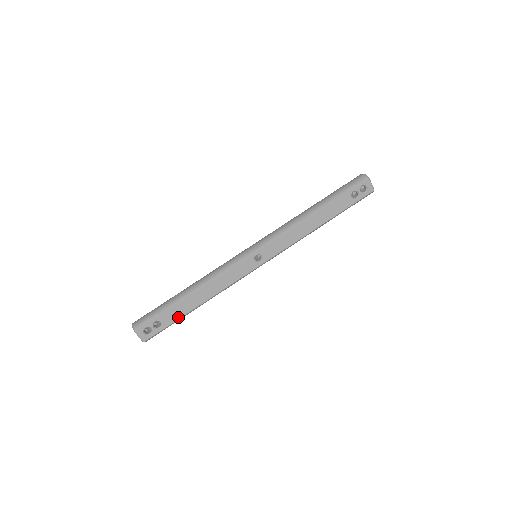
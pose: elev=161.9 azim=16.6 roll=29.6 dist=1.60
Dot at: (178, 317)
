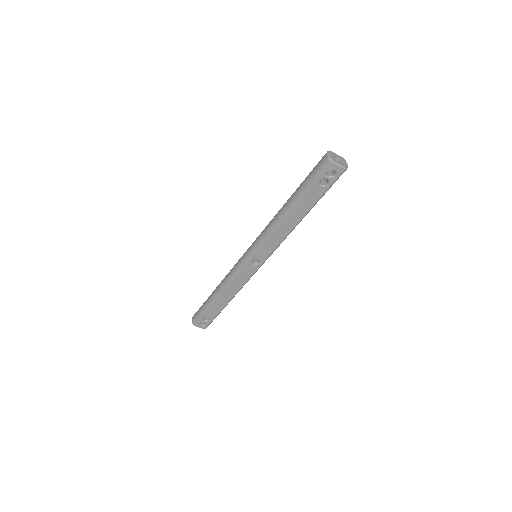
Dot at: (218, 312)
